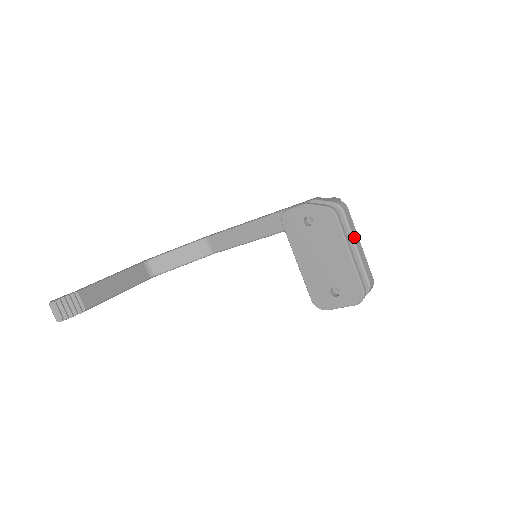
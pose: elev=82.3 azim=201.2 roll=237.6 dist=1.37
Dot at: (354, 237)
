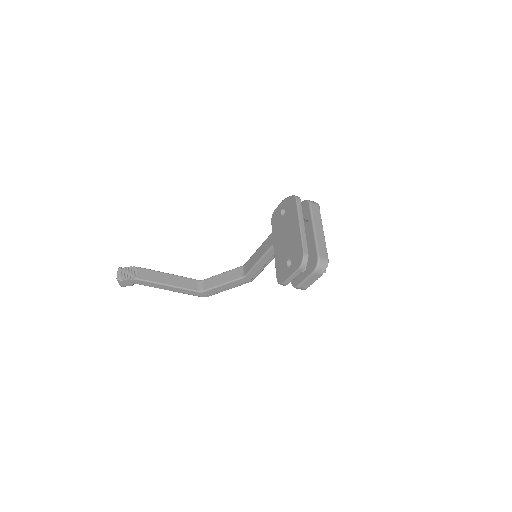
Dot at: (315, 222)
